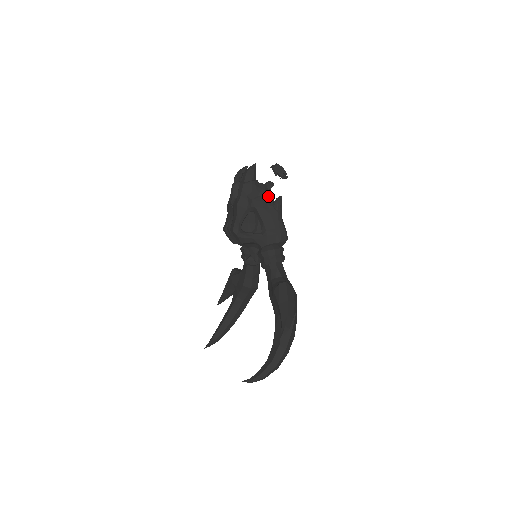
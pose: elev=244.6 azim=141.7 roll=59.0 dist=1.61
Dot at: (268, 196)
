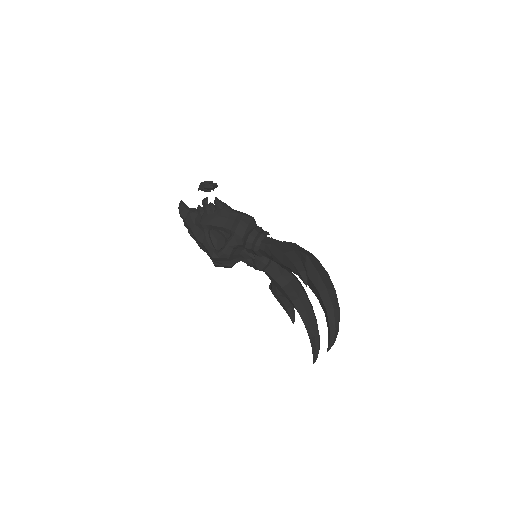
Dot at: (207, 208)
